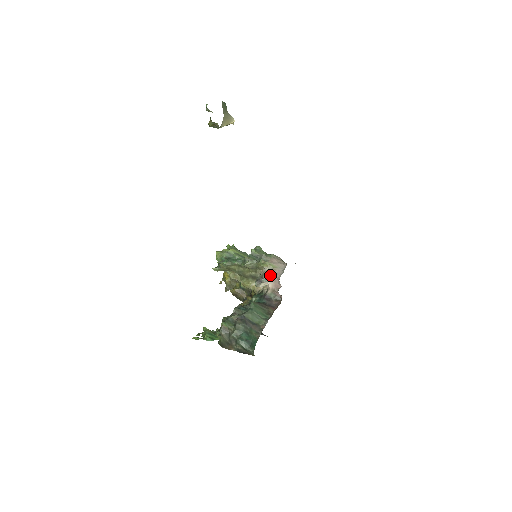
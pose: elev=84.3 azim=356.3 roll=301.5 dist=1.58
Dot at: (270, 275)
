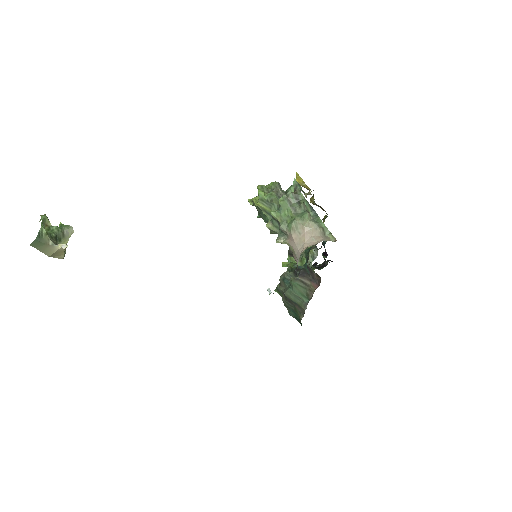
Dot at: occluded
